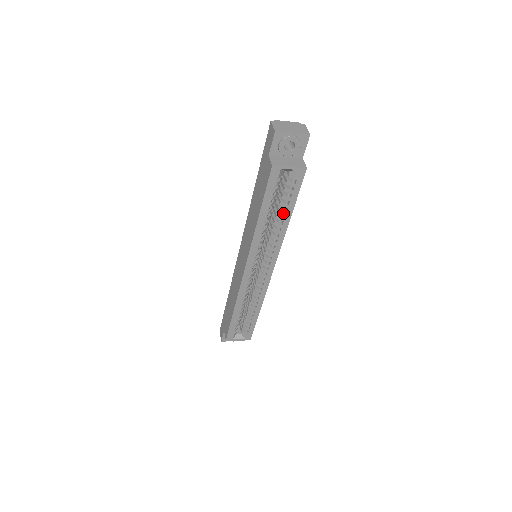
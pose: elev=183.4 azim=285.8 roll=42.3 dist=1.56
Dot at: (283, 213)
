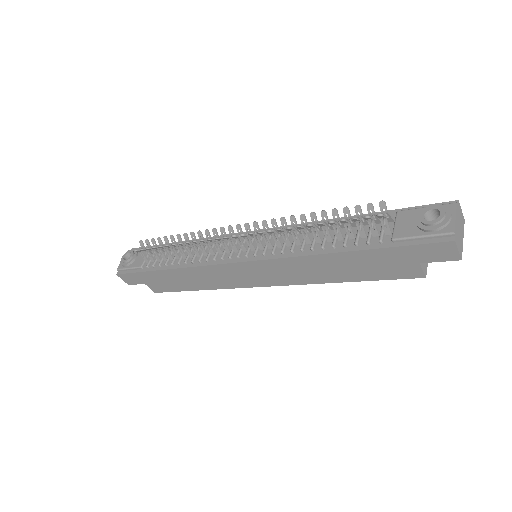
Dot at: occluded
